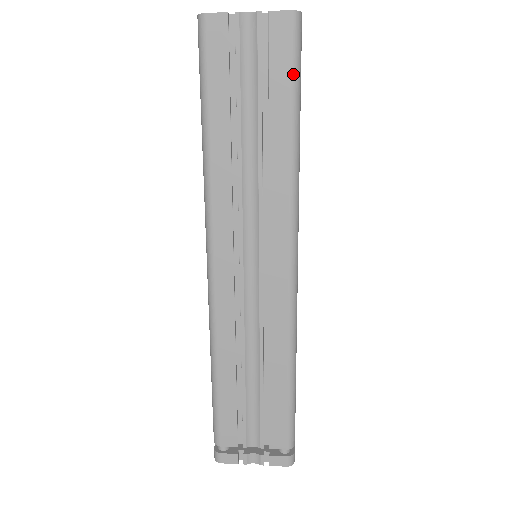
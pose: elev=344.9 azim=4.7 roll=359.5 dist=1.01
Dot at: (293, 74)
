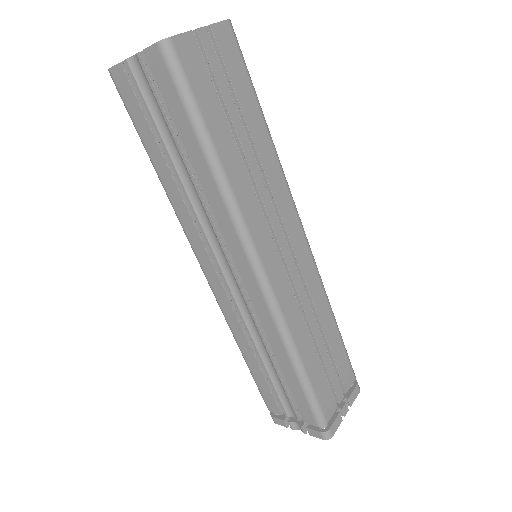
Dot at: (184, 104)
